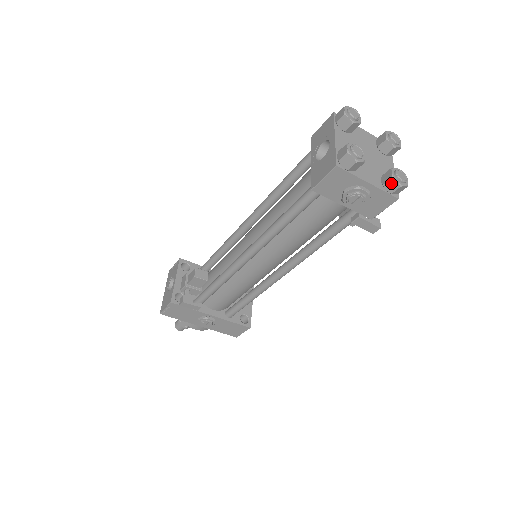
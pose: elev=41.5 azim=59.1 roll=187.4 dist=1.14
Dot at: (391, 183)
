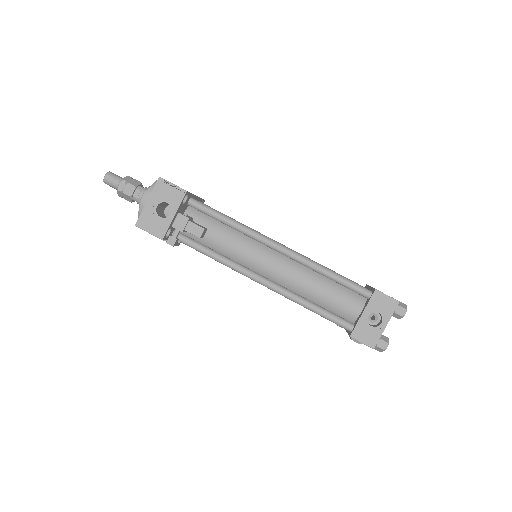
Dot at: occluded
